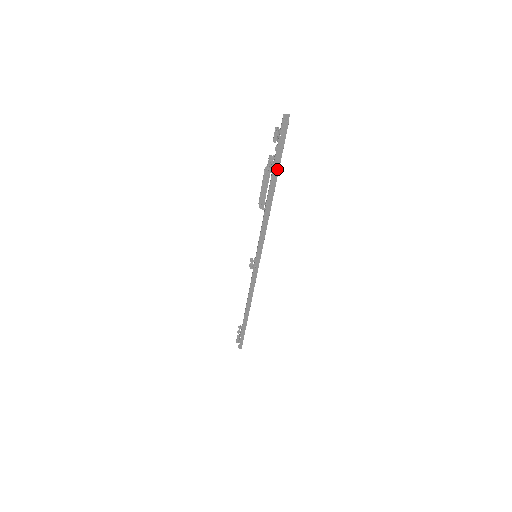
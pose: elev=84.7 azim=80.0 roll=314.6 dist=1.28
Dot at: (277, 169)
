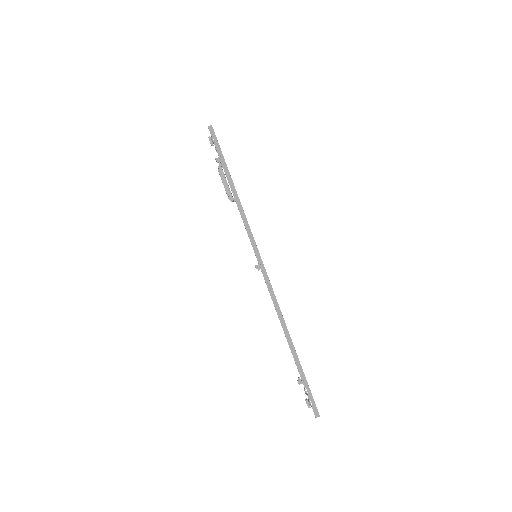
Dot at: (223, 160)
